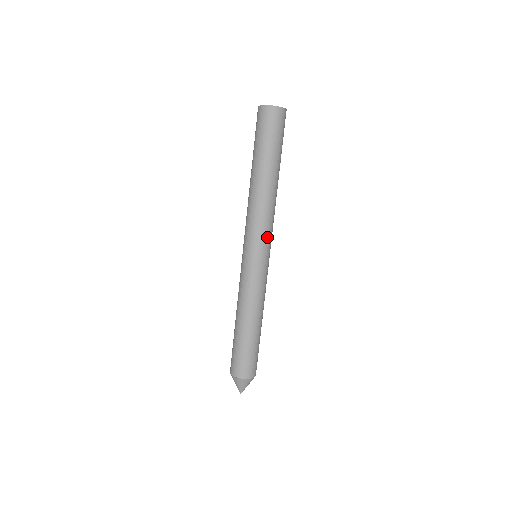
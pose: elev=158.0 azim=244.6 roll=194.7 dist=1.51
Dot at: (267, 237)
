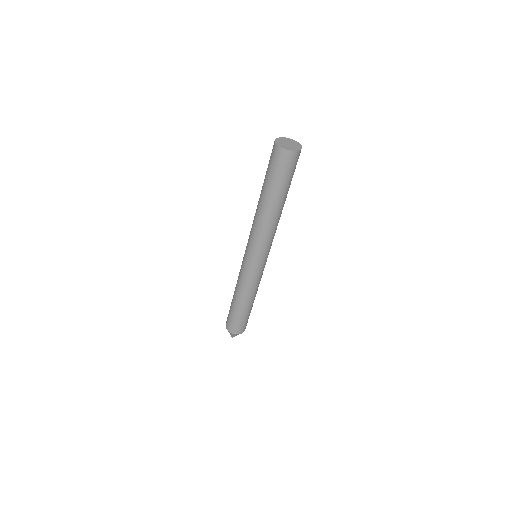
Dot at: (271, 245)
